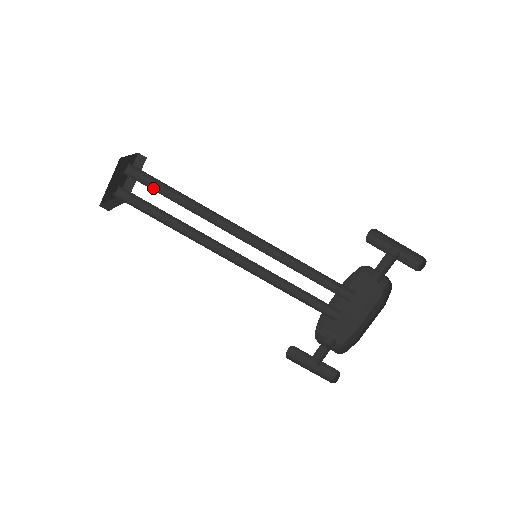
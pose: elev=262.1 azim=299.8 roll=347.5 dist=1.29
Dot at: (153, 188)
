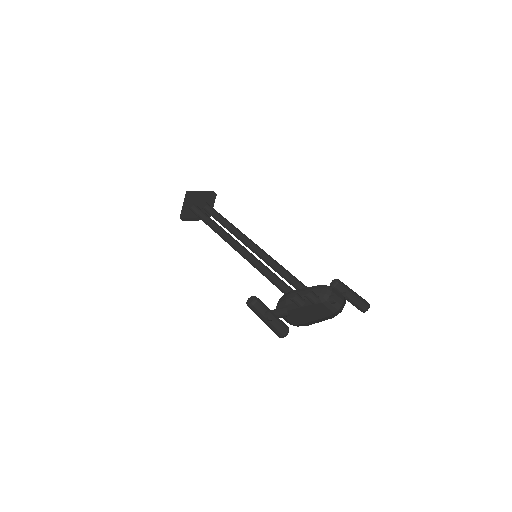
Dot at: (212, 216)
